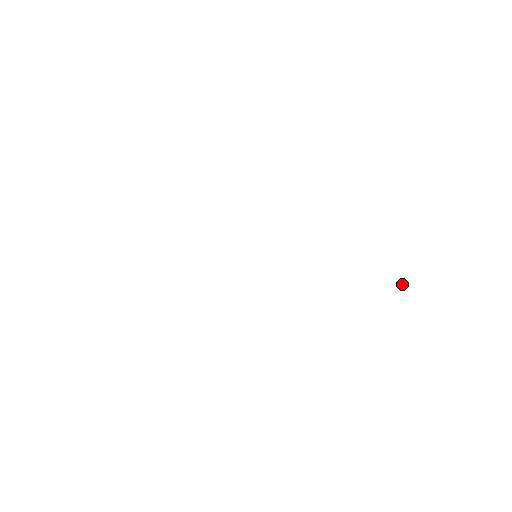
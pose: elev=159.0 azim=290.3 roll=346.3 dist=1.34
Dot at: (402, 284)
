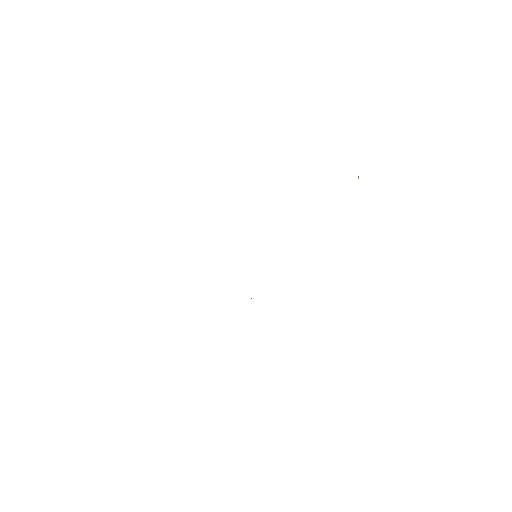
Dot at: occluded
